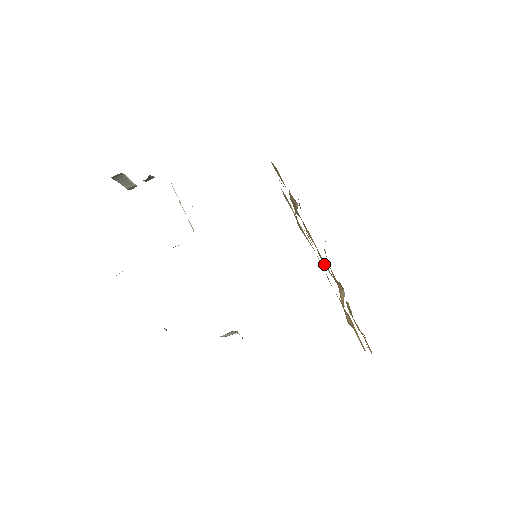
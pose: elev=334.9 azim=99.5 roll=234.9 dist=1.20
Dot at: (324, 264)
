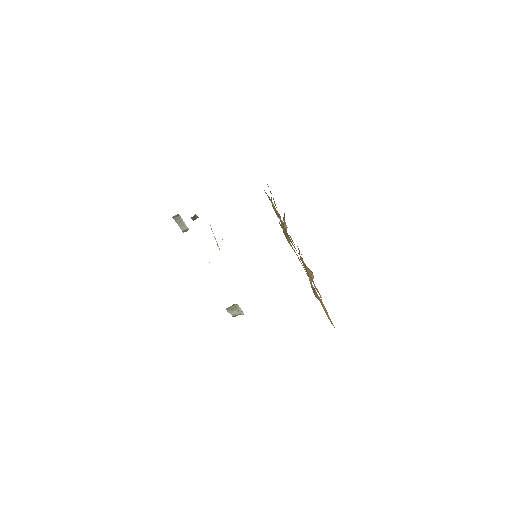
Dot at: occluded
